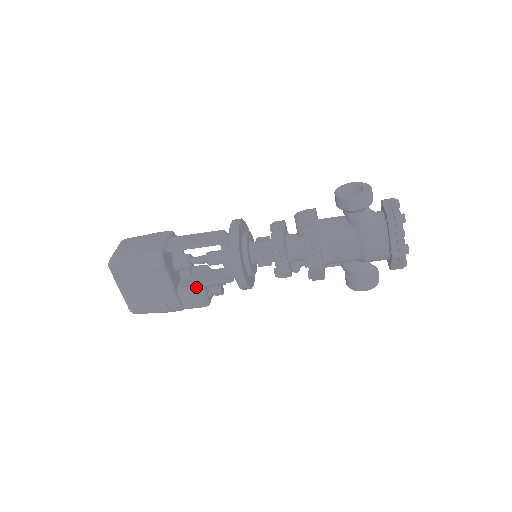
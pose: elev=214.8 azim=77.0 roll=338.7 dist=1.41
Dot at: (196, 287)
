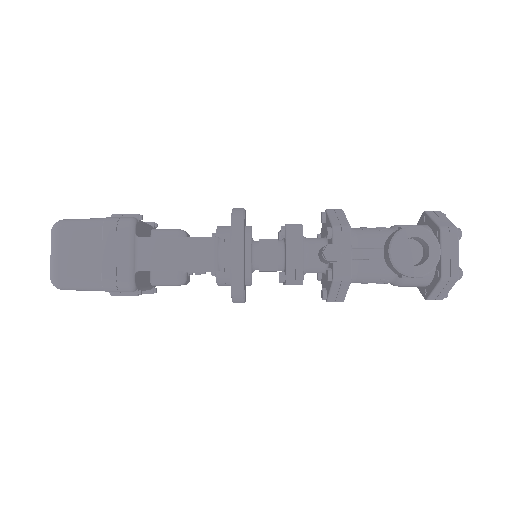
Dot at: (176, 282)
